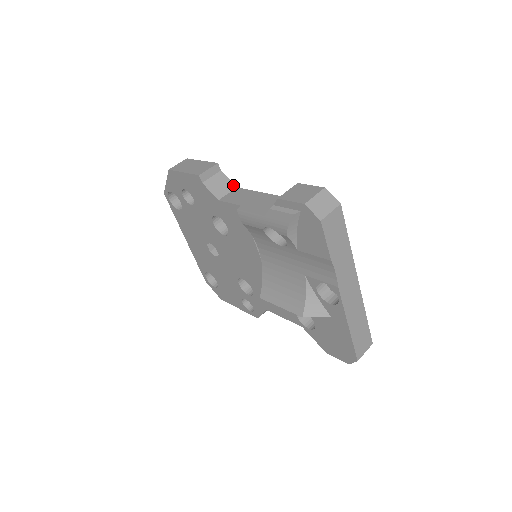
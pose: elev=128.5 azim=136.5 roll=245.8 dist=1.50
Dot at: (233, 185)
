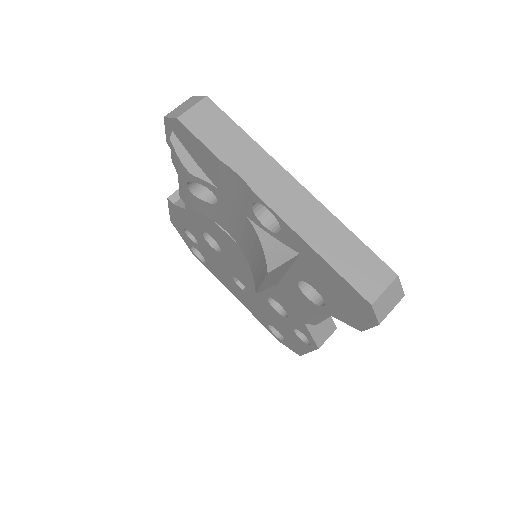
Dot at: occluded
